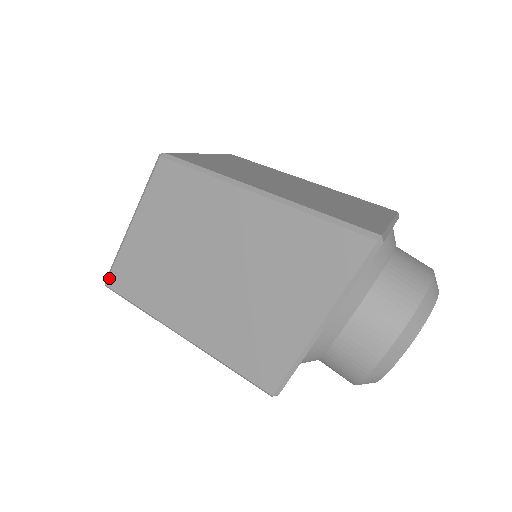
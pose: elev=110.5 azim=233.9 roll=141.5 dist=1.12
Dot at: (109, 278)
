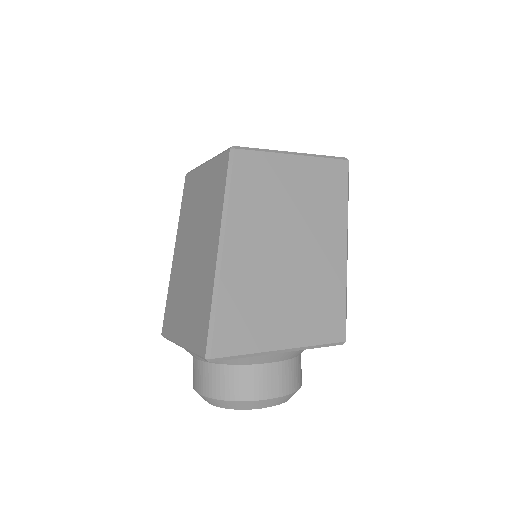
Dot at: (188, 174)
